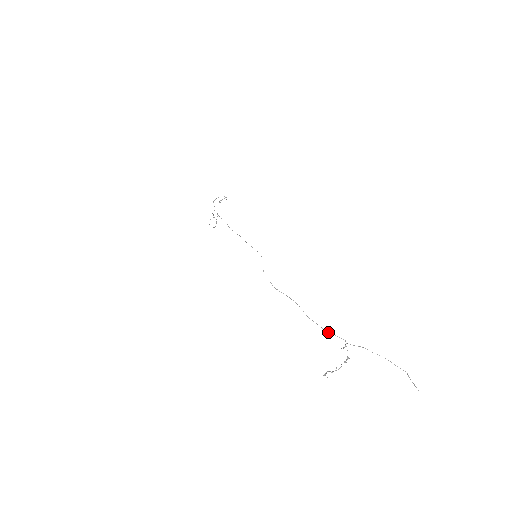
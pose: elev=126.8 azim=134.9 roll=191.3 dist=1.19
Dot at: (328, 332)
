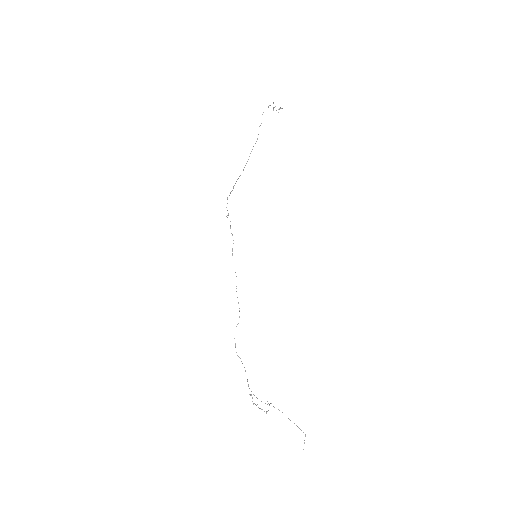
Dot at: occluded
